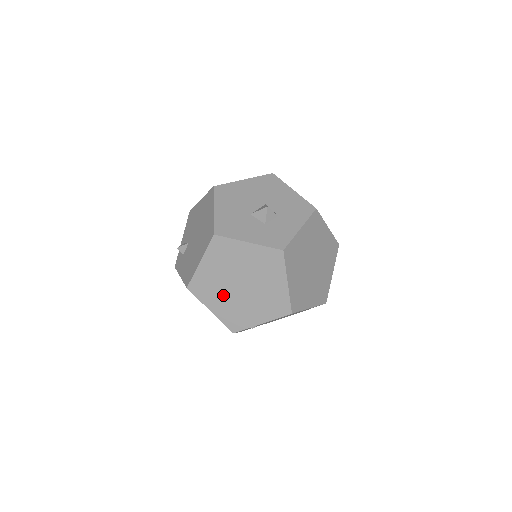
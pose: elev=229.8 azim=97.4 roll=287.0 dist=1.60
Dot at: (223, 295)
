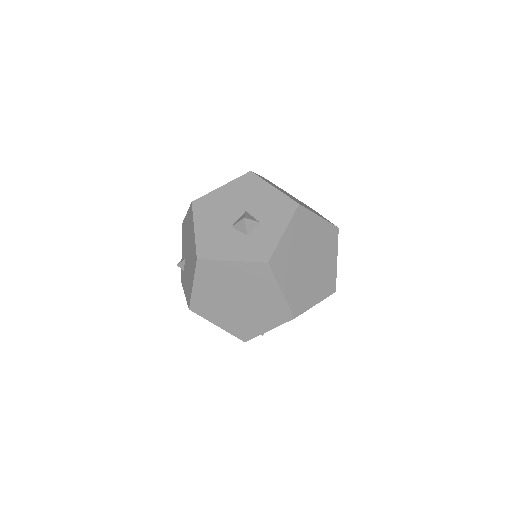
Dot at: (224, 311)
